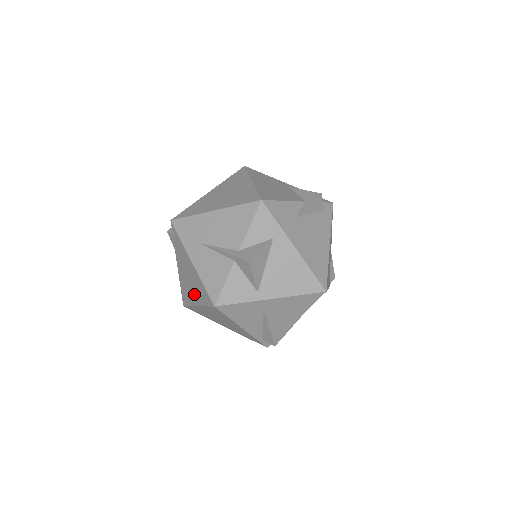
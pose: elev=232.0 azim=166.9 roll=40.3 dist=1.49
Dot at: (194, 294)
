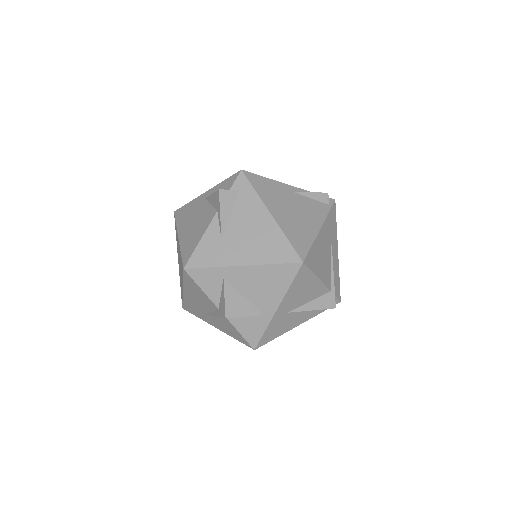
Dot at: occluded
